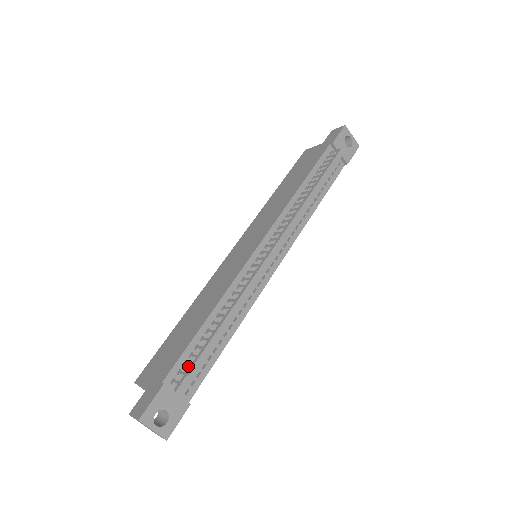
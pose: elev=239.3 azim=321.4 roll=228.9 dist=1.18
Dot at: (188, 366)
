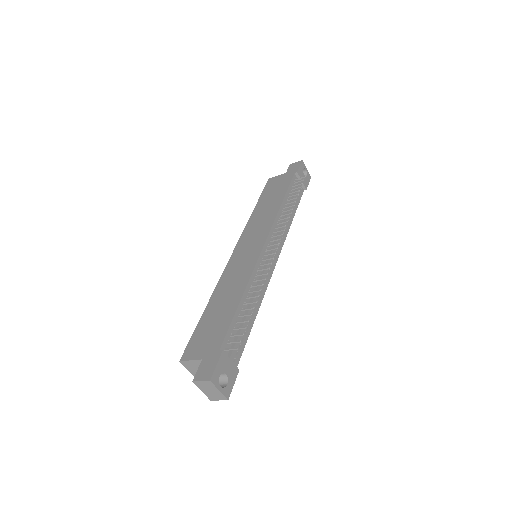
Dot at: (233, 338)
